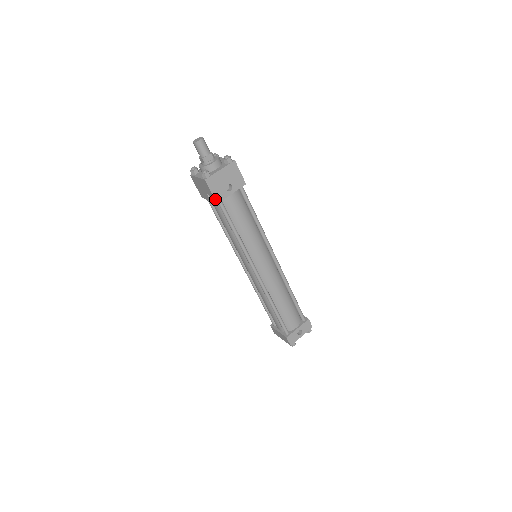
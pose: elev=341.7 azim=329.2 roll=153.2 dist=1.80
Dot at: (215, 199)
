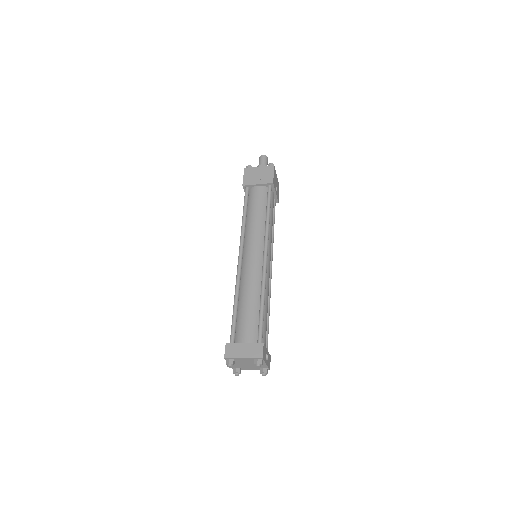
Dot at: (273, 180)
